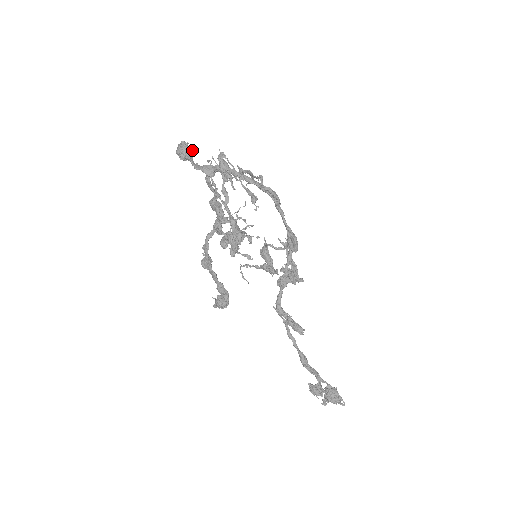
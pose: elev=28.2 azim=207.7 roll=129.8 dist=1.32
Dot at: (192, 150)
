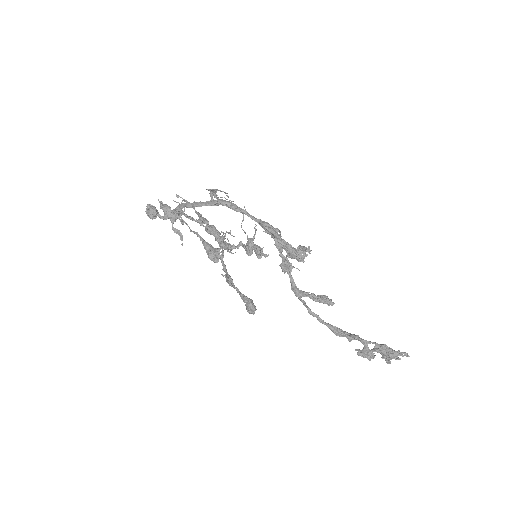
Dot at: (153, 208)
